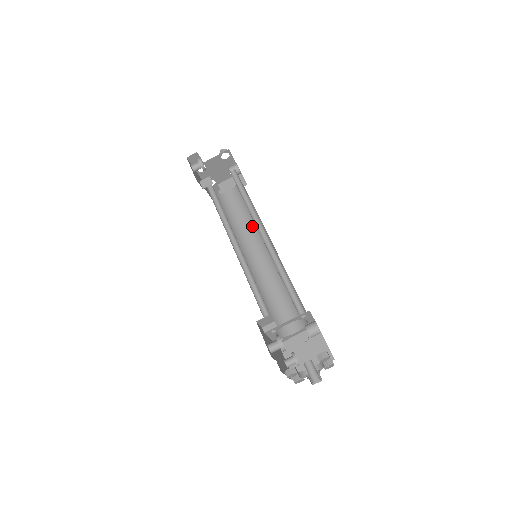
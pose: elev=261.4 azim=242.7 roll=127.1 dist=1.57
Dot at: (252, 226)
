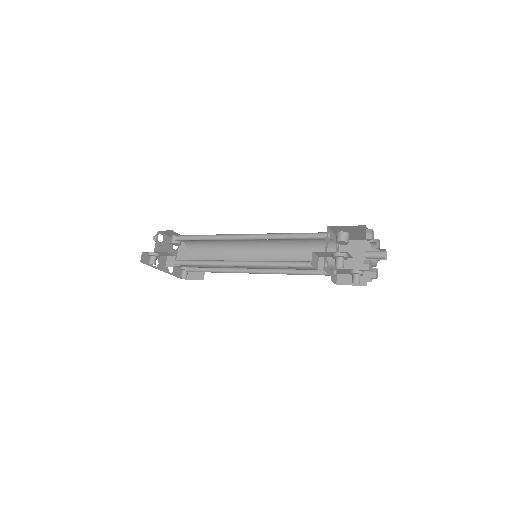
Dot at: (229, 252)
